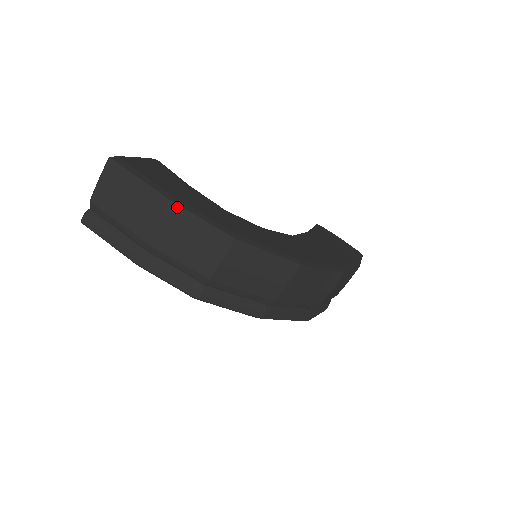
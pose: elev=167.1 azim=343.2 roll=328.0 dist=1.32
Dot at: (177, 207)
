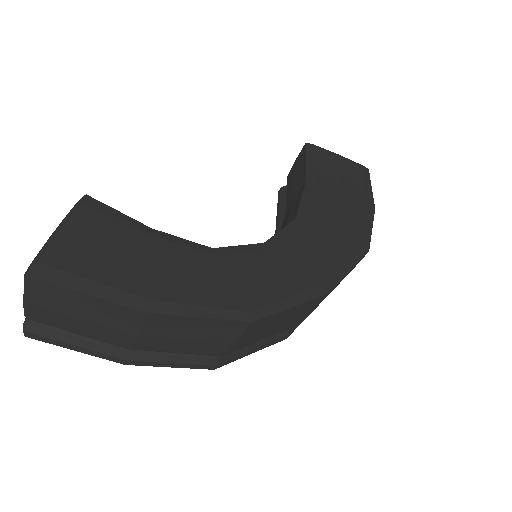
Dot at: (160, 316)
